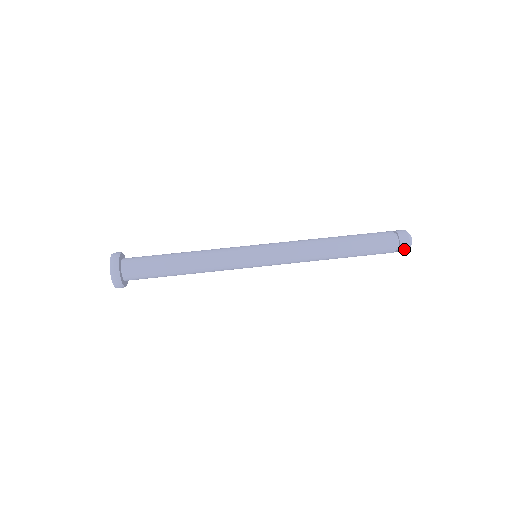
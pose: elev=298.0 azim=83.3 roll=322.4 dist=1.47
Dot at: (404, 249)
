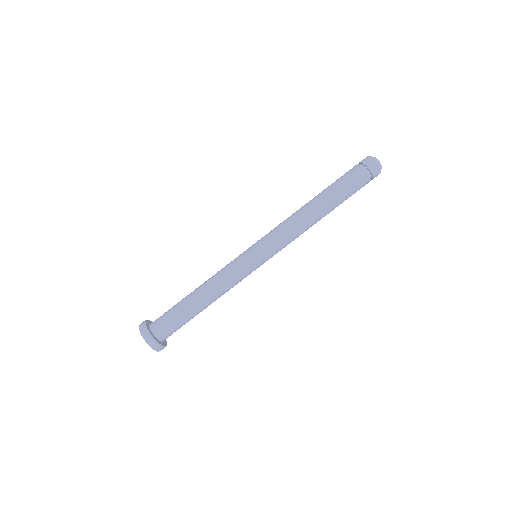
Dot at: (376, 176)
